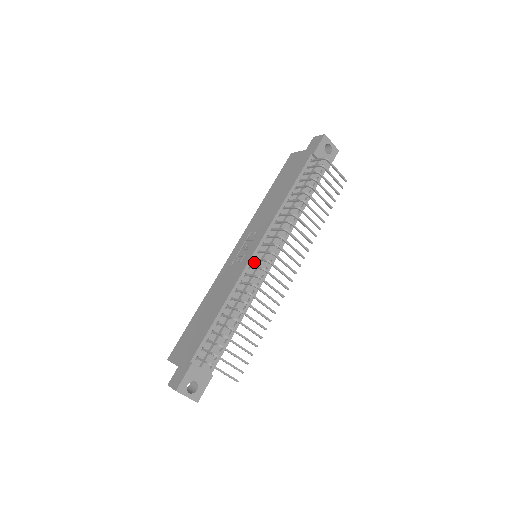
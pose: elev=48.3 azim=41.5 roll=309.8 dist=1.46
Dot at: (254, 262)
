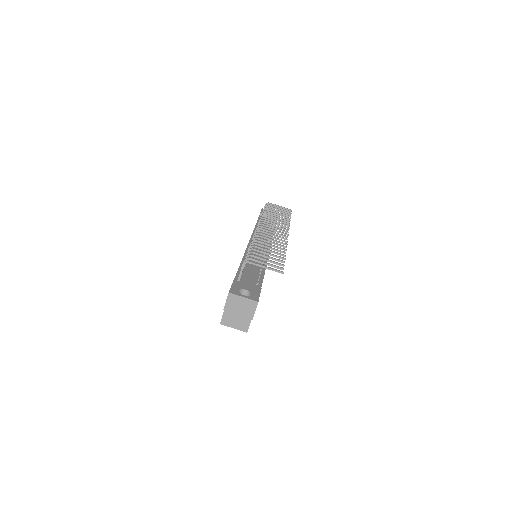
Dot at: occluded
